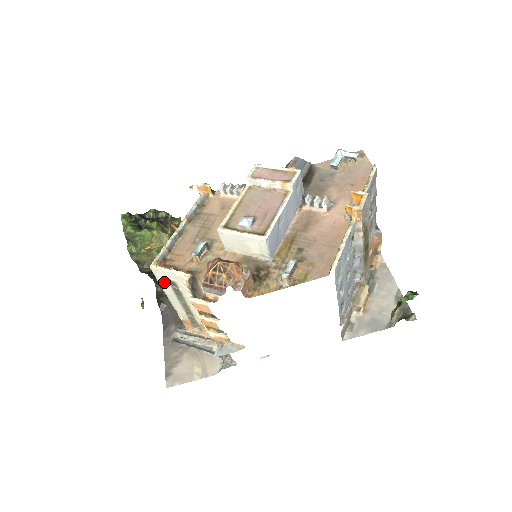
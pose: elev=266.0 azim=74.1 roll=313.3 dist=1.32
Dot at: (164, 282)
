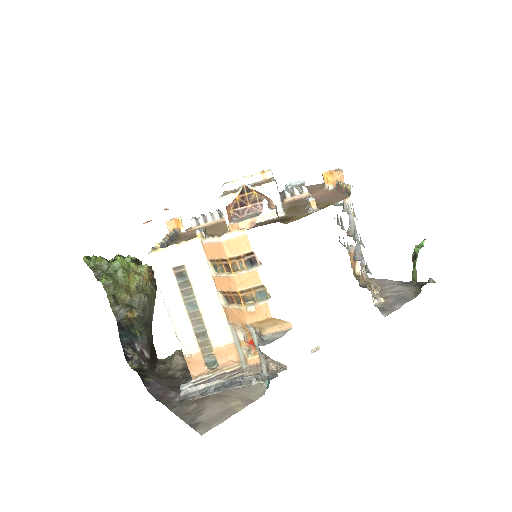
Dot at: (167, 278)
